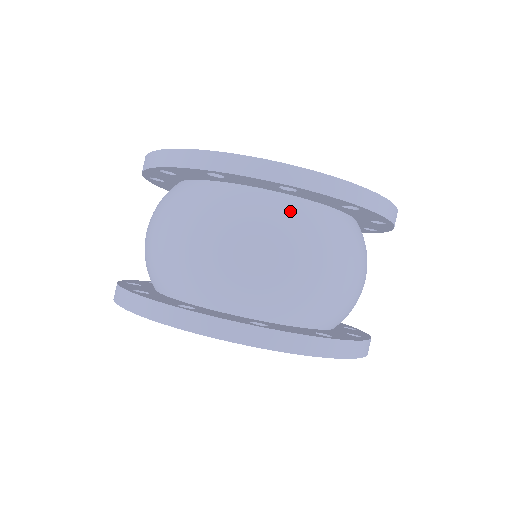
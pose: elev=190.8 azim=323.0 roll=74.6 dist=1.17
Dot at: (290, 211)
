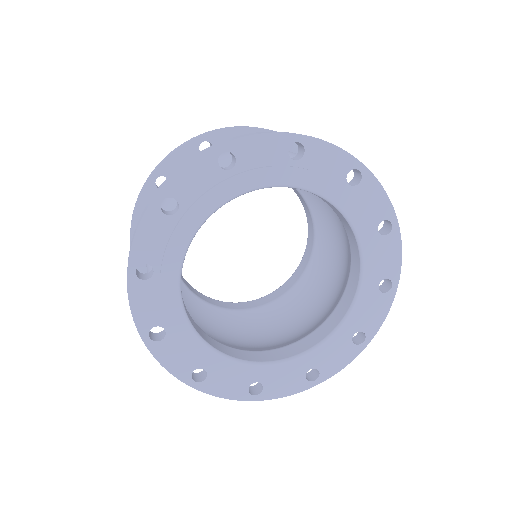
Dot at: occluded
